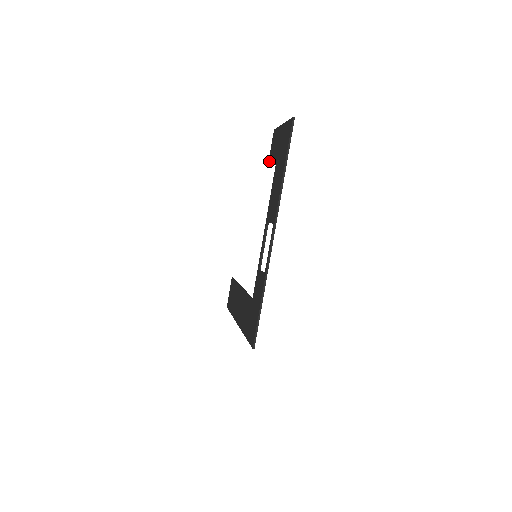
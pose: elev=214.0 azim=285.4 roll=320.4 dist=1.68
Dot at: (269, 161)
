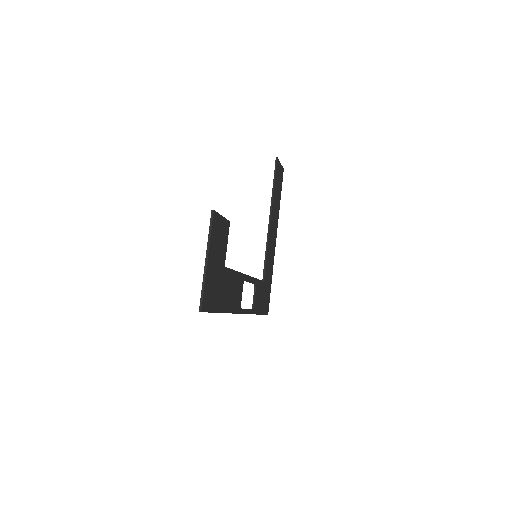
Dot at: (225, 226)
